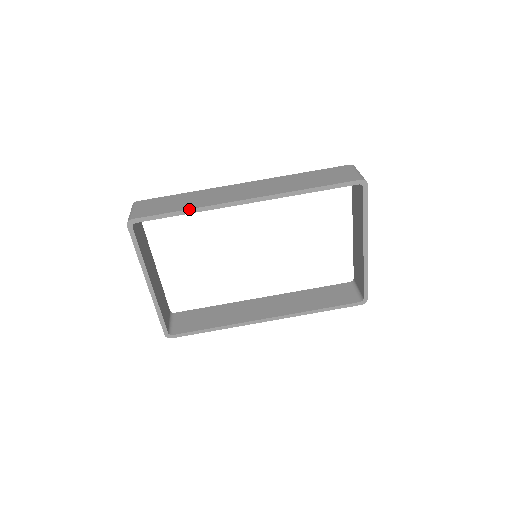
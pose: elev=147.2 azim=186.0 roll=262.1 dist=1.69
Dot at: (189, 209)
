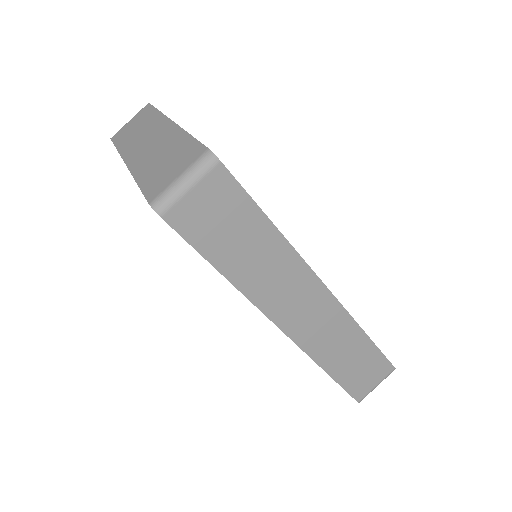
Dot at: (230, 282)
